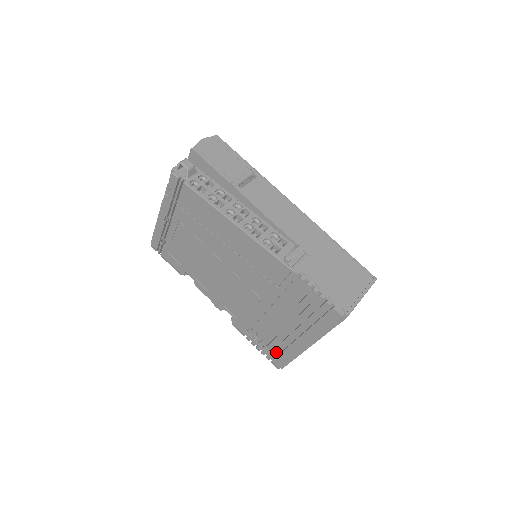
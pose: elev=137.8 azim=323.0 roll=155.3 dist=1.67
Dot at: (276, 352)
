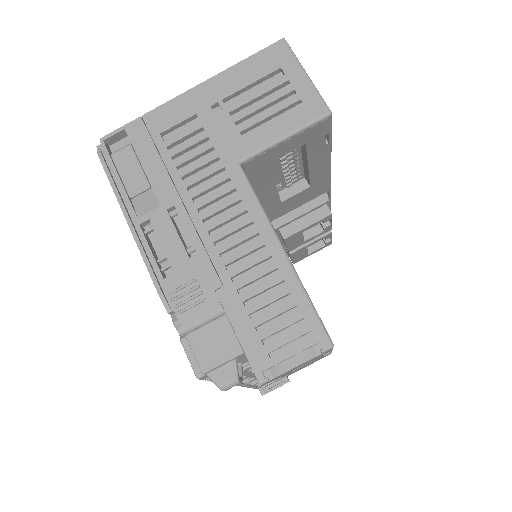
Dot at: occluded
